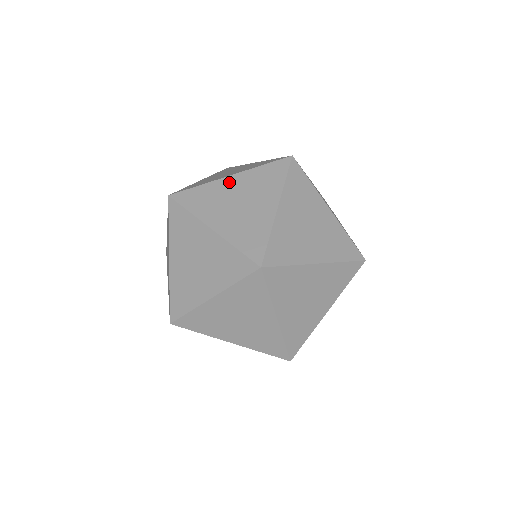
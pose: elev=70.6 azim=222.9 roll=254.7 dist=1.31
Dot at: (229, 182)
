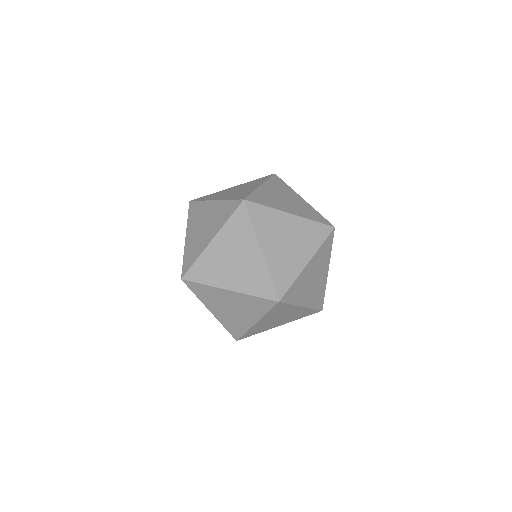
Dot at: (231, 188)
